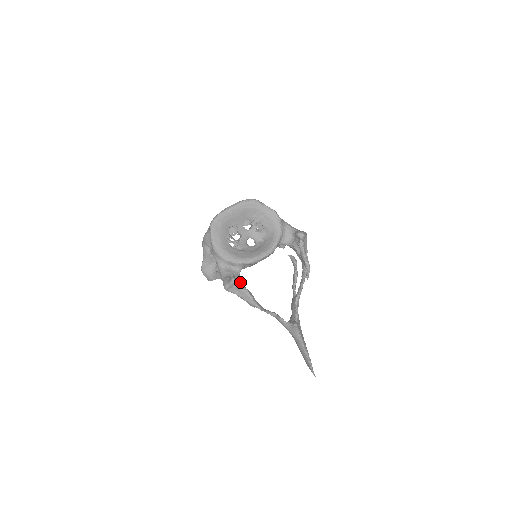
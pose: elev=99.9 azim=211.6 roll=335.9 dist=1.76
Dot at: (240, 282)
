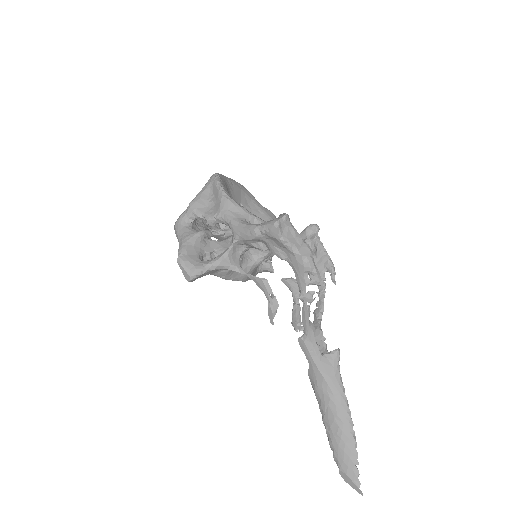
Dot at: occluded
